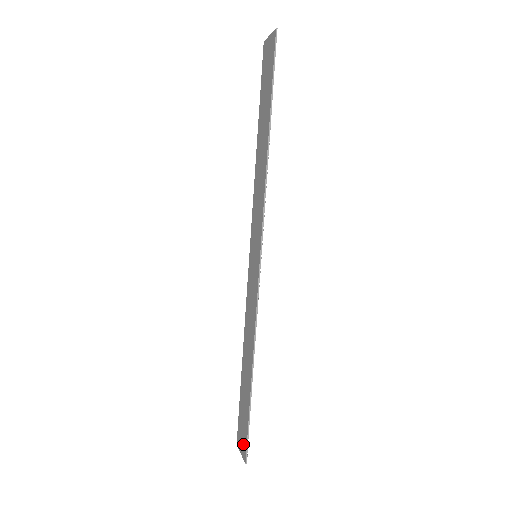
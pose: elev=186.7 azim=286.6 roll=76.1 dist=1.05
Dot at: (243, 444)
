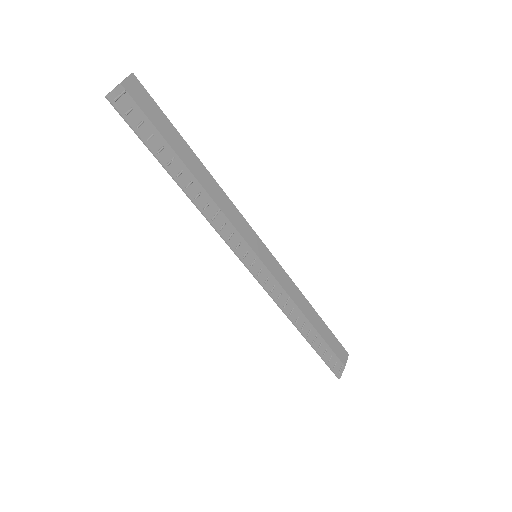
Dot at: (335, 365)
